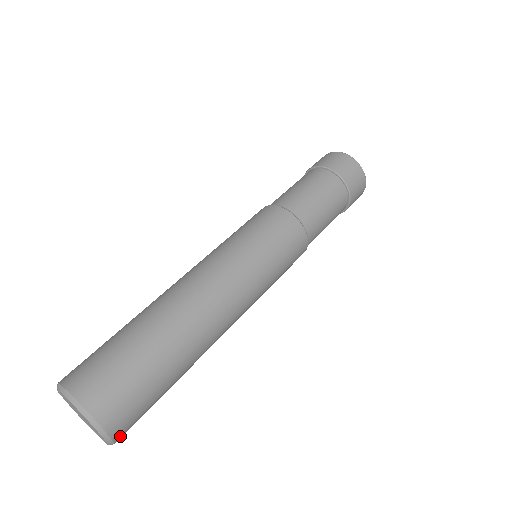
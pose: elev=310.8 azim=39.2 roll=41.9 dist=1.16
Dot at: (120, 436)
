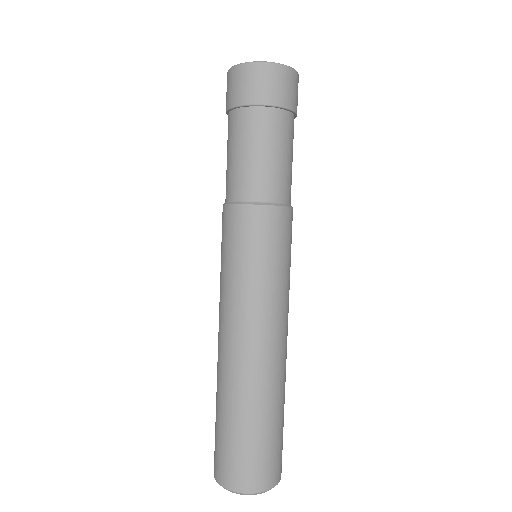
Dot at: (278, 477)
